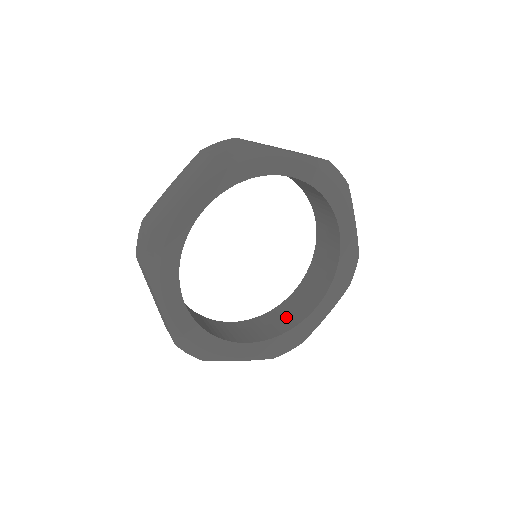
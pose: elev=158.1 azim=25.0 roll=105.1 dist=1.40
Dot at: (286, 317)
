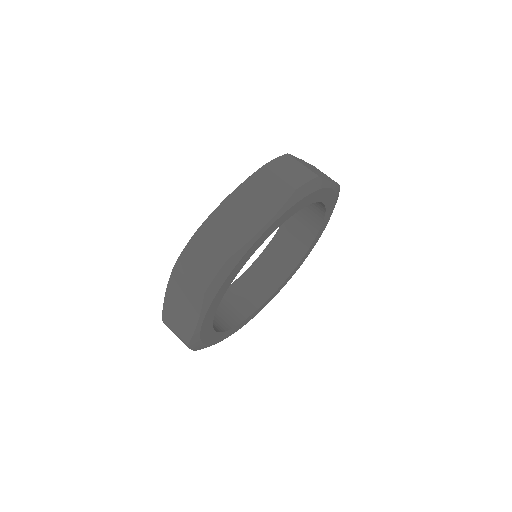
Dot at: (292, 245)
